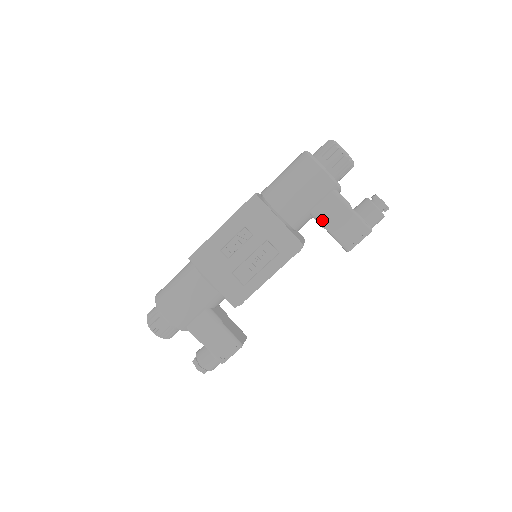
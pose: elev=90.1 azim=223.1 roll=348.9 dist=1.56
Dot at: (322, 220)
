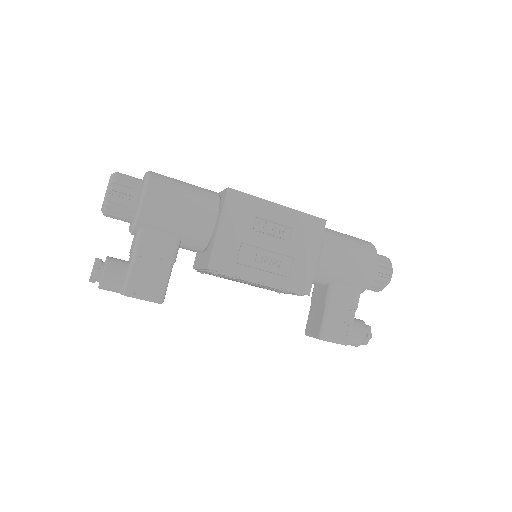
Dot at: (333, 296)
